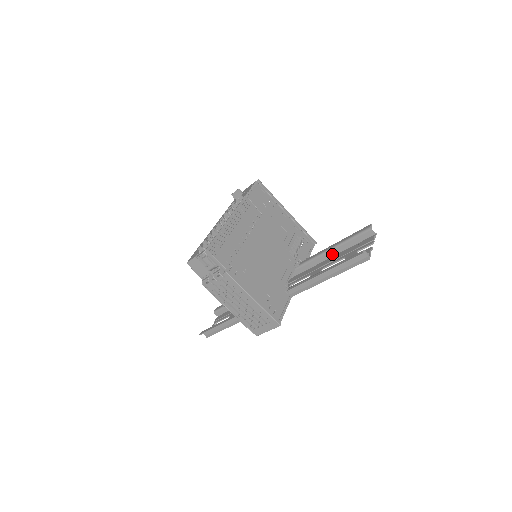
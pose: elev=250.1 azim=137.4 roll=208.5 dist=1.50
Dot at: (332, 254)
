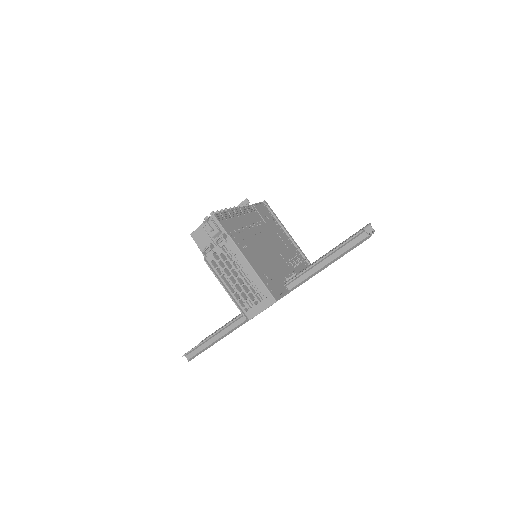
Dot at: occluded
